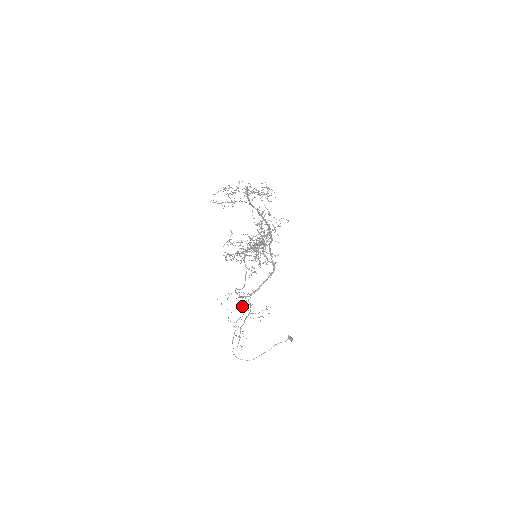
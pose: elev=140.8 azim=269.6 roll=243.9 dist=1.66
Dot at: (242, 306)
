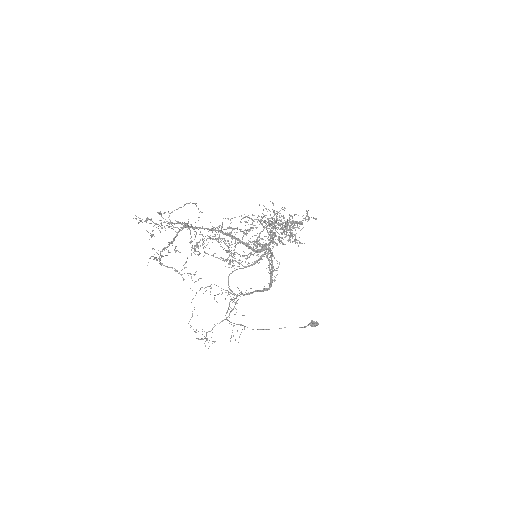
Dot at: occluded
